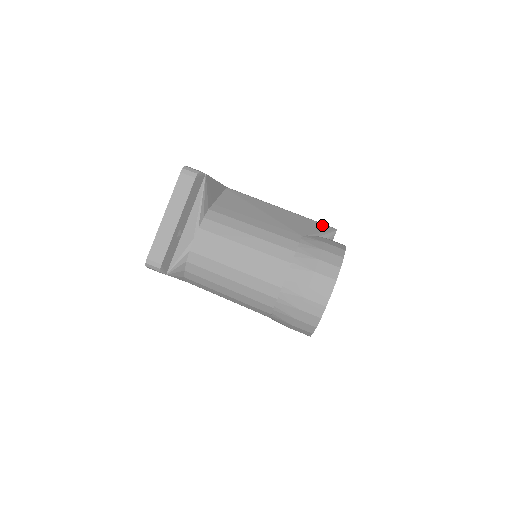
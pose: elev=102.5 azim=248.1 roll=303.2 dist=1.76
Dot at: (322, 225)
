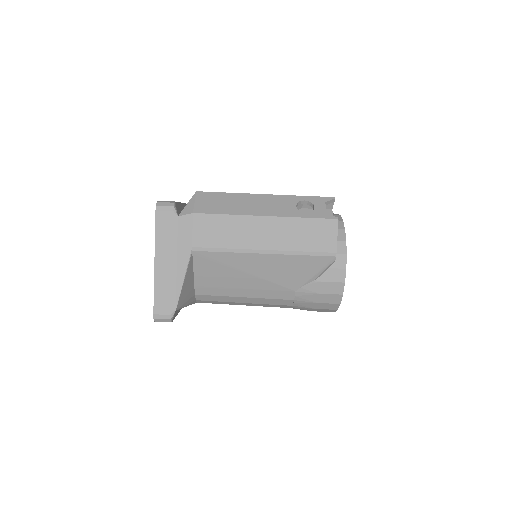
Dot at: (317, 259)
